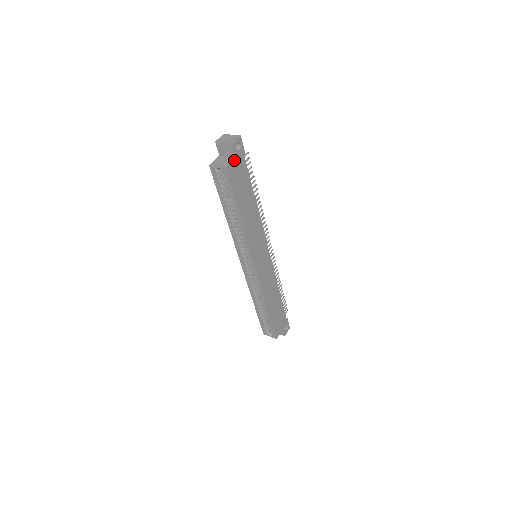
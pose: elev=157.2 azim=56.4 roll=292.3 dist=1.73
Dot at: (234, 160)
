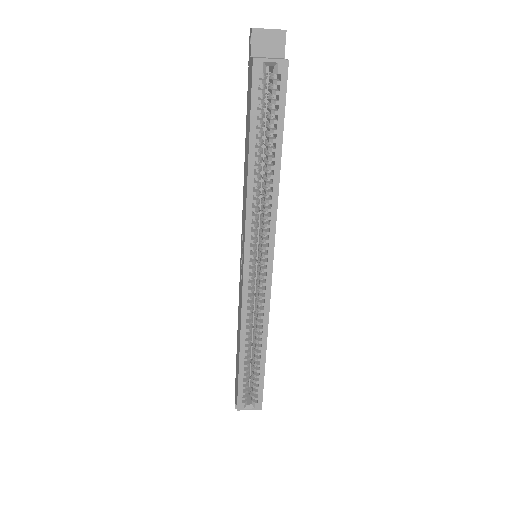
Dot at: occluded
